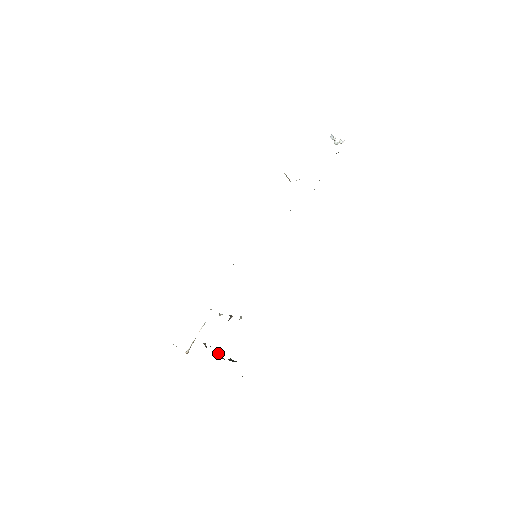
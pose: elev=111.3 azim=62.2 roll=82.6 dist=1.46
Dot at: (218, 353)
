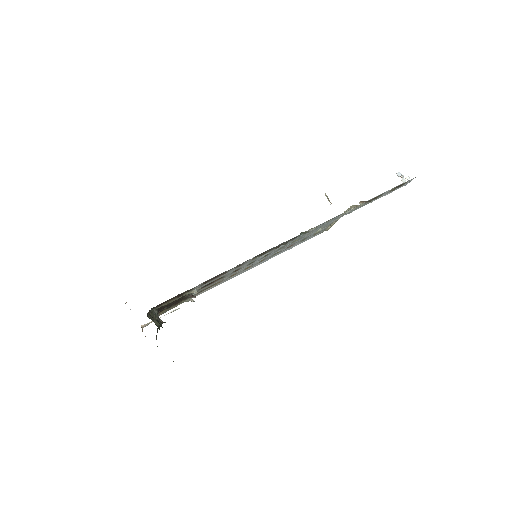
Dot at: (154, 317)
